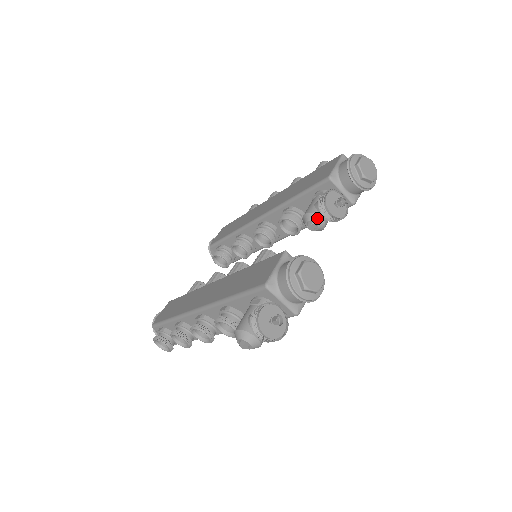
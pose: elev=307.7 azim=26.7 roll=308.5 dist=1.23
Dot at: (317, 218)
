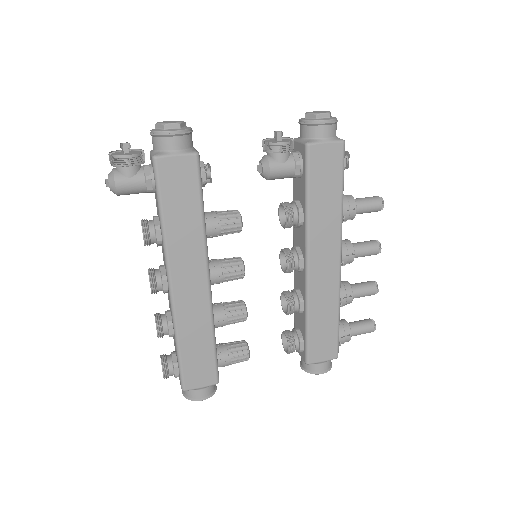
Dot at: (262, 158)
